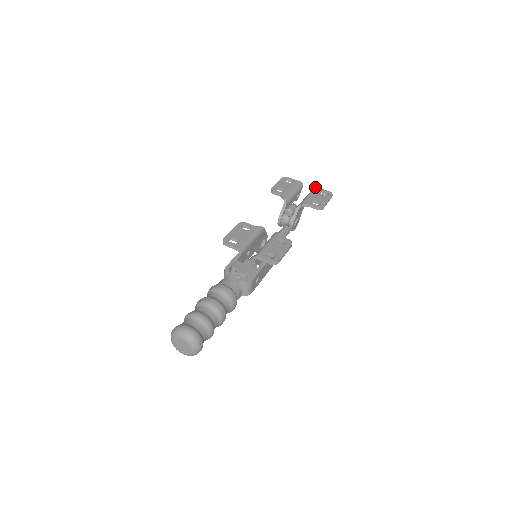
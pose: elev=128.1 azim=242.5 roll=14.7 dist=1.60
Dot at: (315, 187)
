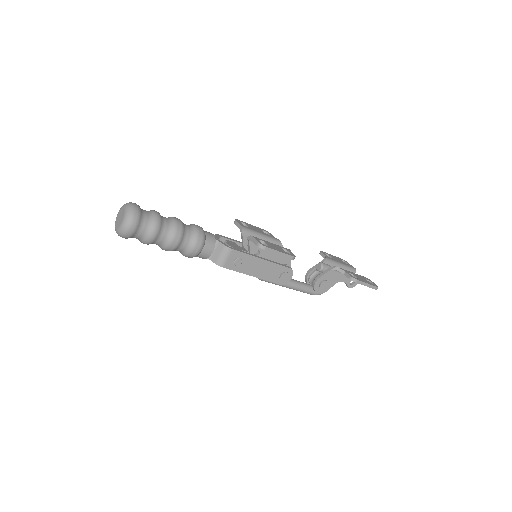
Dot at: occluded
